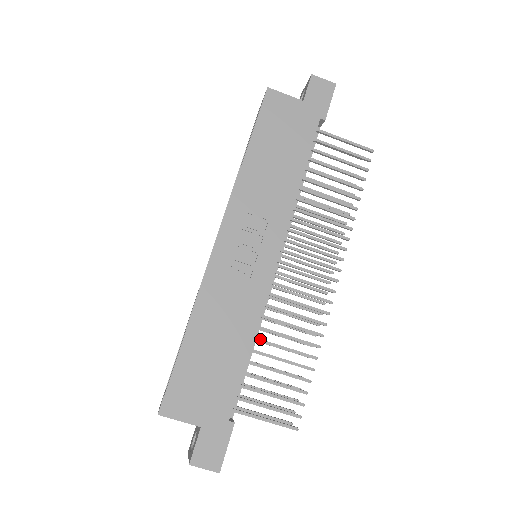
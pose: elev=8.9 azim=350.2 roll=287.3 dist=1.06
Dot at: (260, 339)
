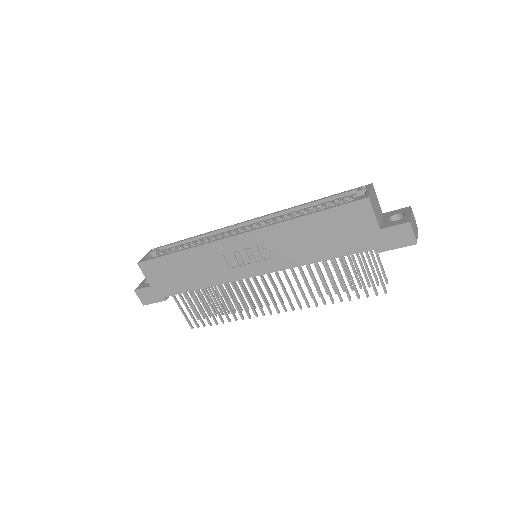
Dot at: (212, 288)
